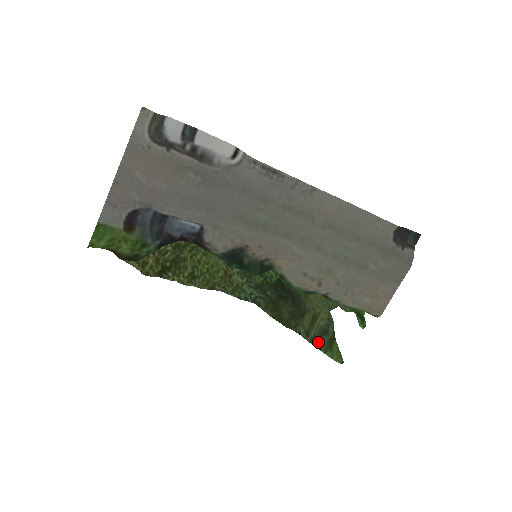
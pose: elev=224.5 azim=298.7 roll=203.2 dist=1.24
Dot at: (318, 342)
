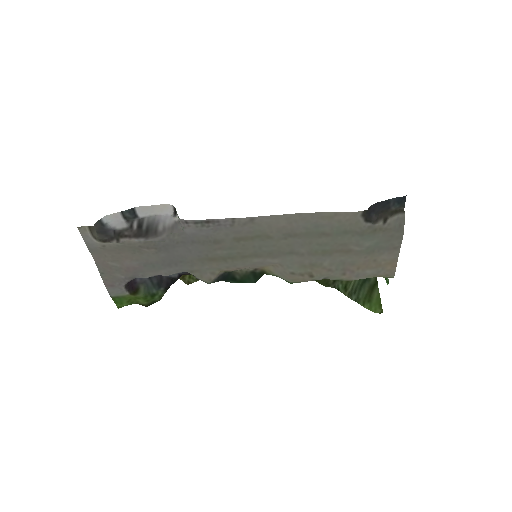
Dot at: (356, 295)
